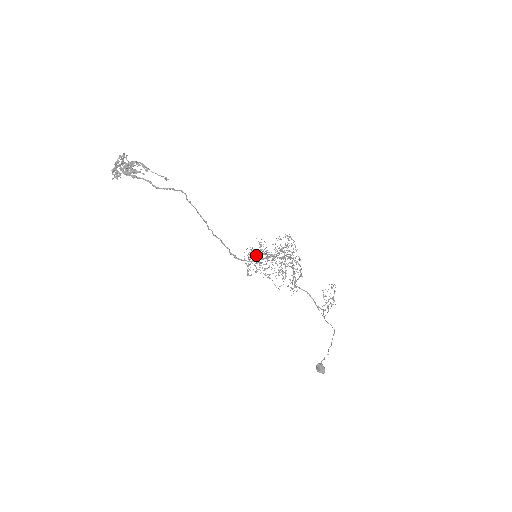
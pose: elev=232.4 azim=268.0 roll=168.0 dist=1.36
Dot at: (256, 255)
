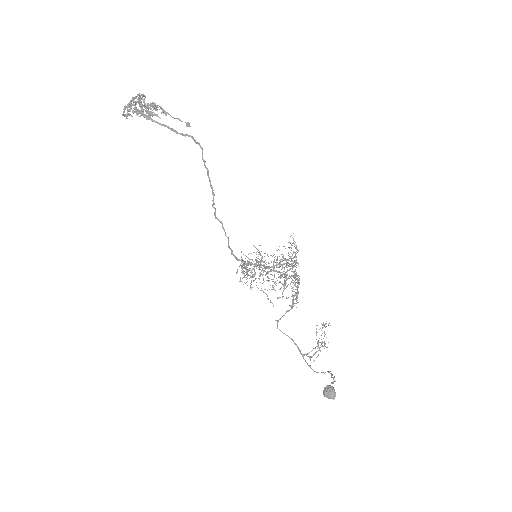
Dot at: (246, 270)
